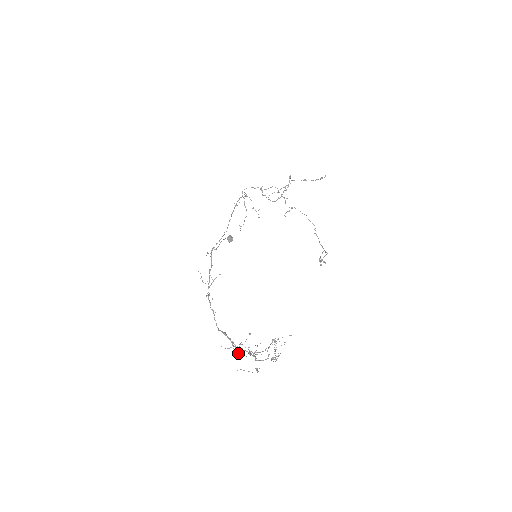
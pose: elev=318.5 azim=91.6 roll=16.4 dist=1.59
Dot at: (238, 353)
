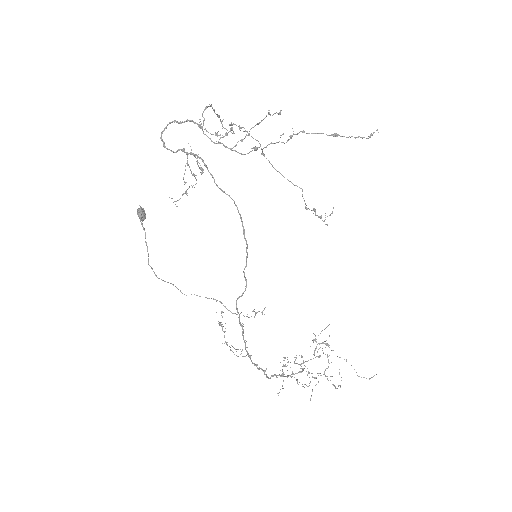
Dot at: (307, 386)
